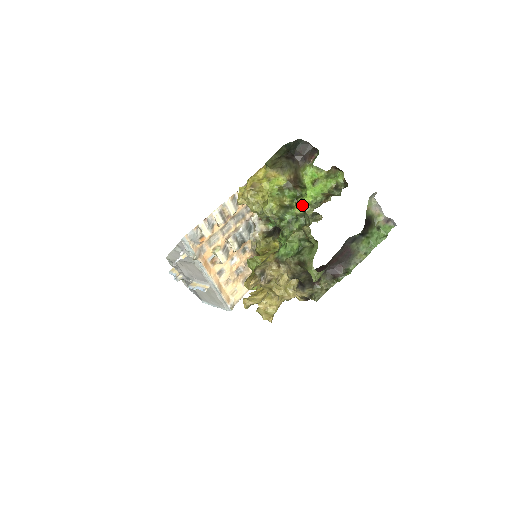
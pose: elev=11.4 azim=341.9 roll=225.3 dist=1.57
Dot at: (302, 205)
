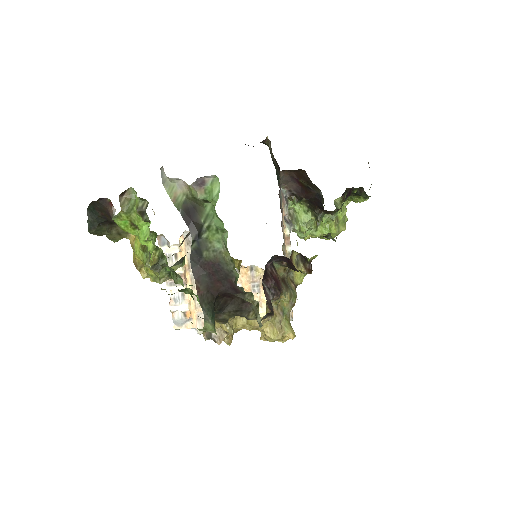
Dot at: occluded
